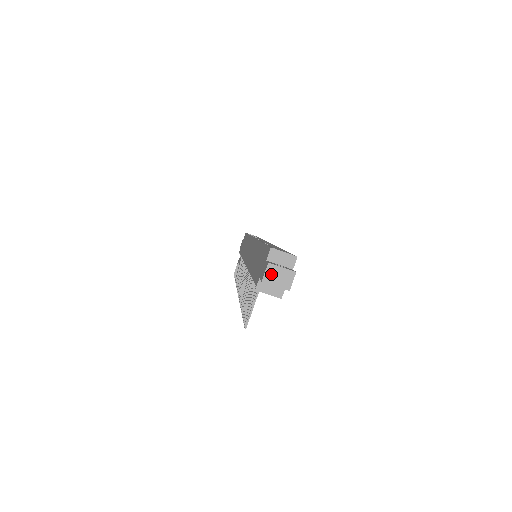
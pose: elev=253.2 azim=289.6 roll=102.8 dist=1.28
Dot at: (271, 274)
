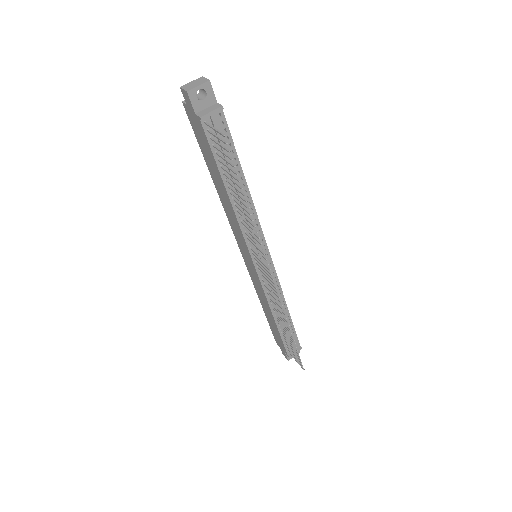
Dot at: (188, 87)
